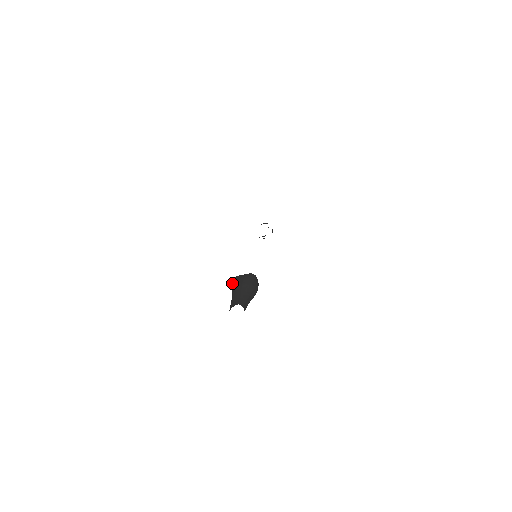
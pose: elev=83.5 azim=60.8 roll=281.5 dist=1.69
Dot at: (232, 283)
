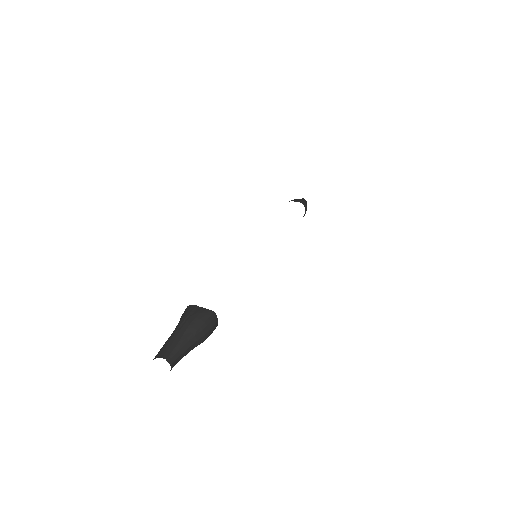
Dot at: occluded
